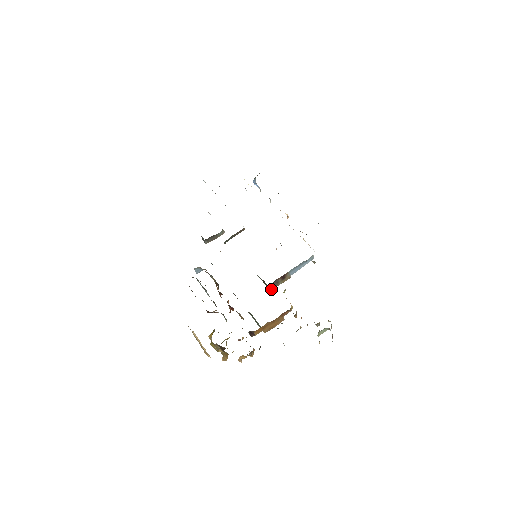
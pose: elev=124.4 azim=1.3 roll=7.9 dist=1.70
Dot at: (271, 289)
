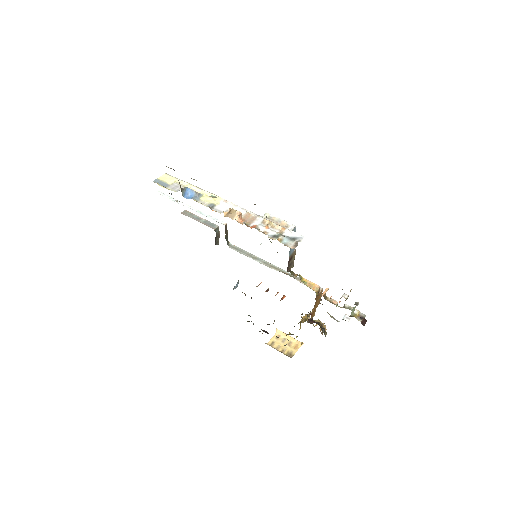
Dot at: (292, 267)
